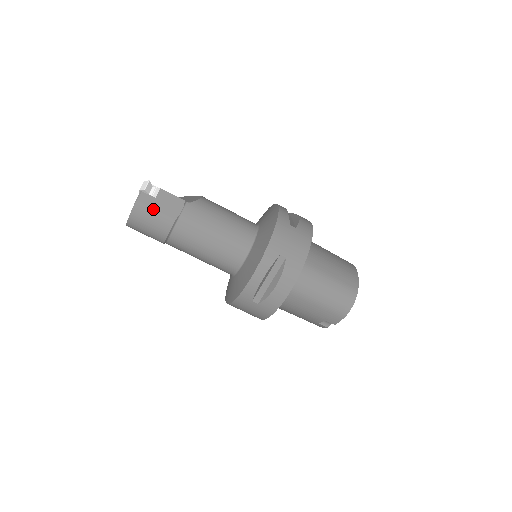
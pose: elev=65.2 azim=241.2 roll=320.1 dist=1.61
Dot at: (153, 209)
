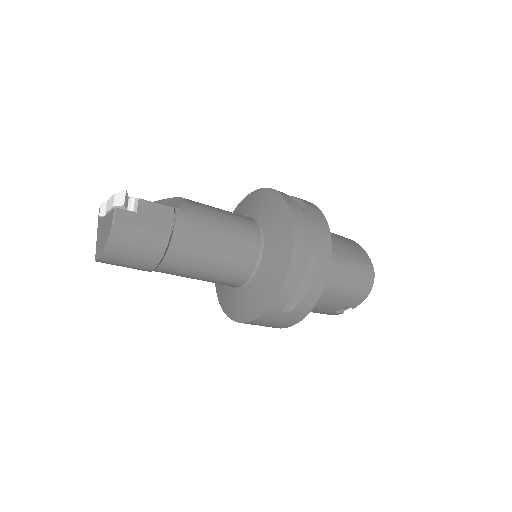
Dot at: (138, 229)
